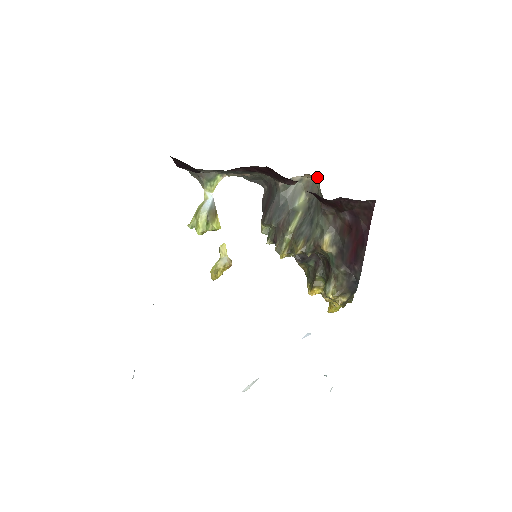
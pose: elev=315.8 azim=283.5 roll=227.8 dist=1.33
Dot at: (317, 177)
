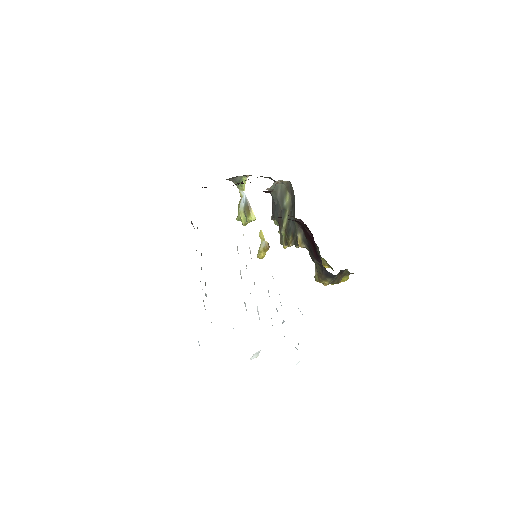
Dot at: occluded
